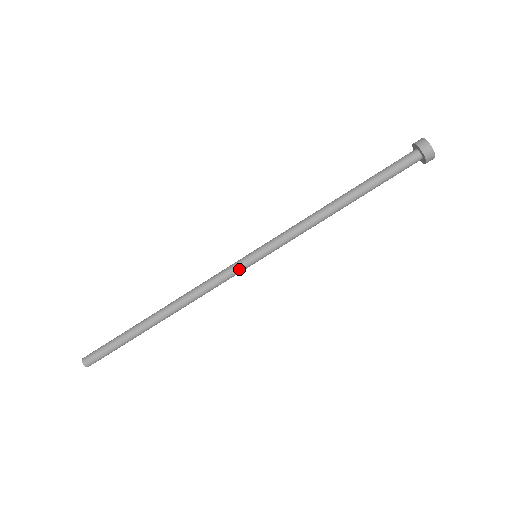
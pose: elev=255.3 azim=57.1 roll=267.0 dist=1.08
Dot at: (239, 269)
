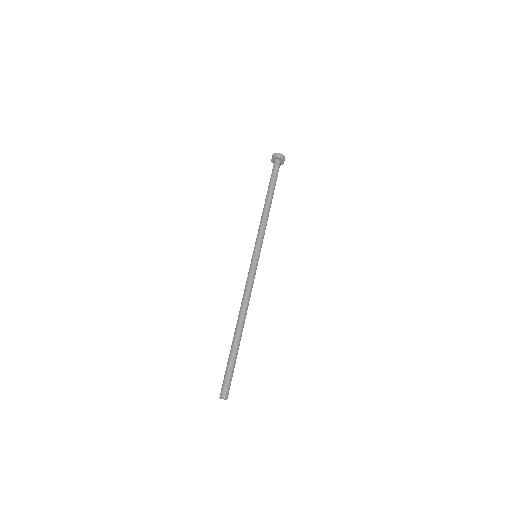
Dot at: (256, 267)
